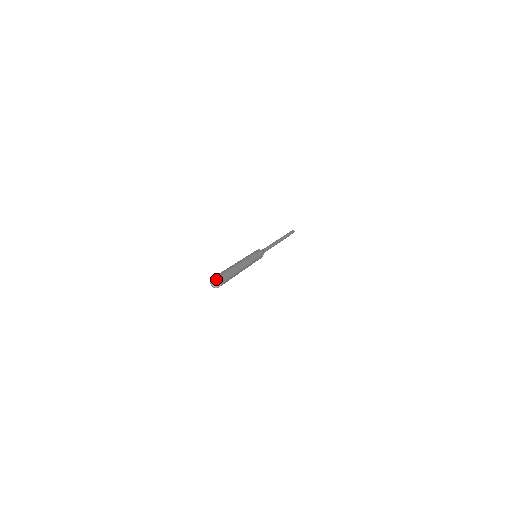
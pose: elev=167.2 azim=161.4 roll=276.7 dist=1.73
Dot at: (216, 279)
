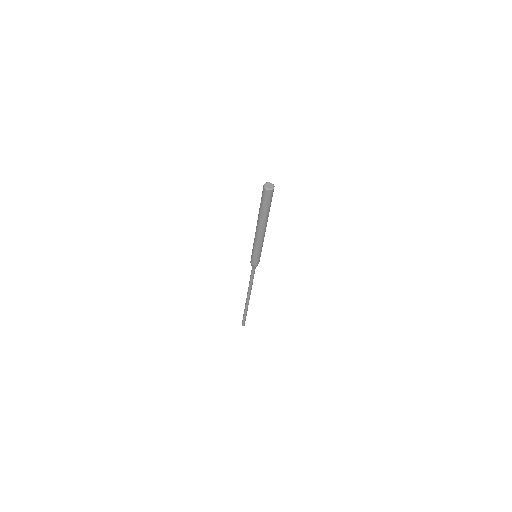
Dot at: (272, 184)
